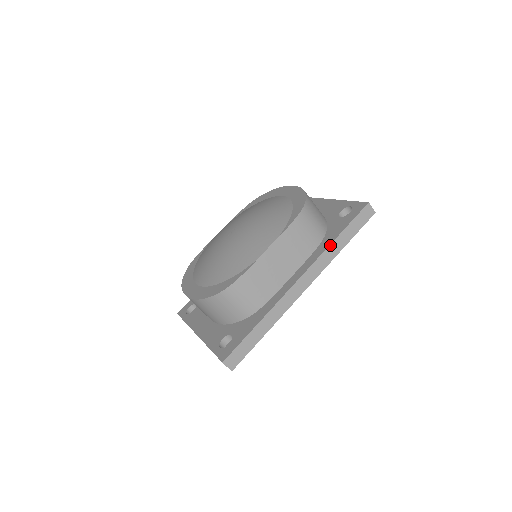
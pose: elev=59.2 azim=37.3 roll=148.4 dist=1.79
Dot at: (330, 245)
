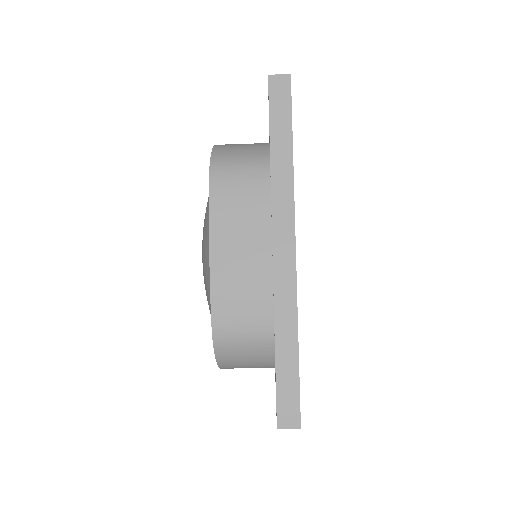
Dot at: (271, 172)
